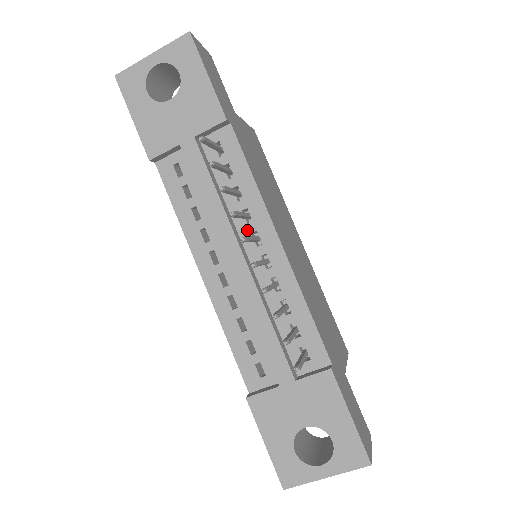
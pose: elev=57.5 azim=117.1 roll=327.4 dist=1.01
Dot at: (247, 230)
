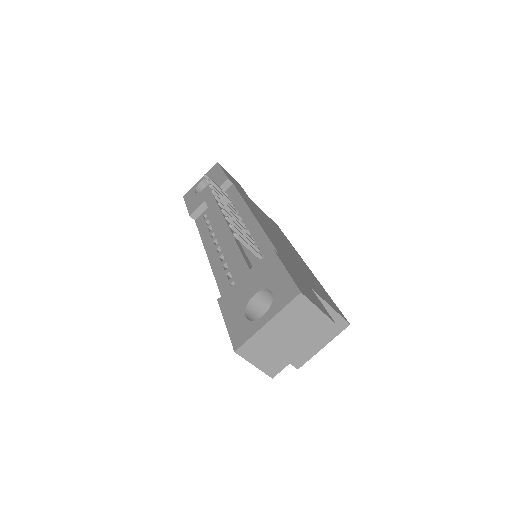
Dot at: occluded
